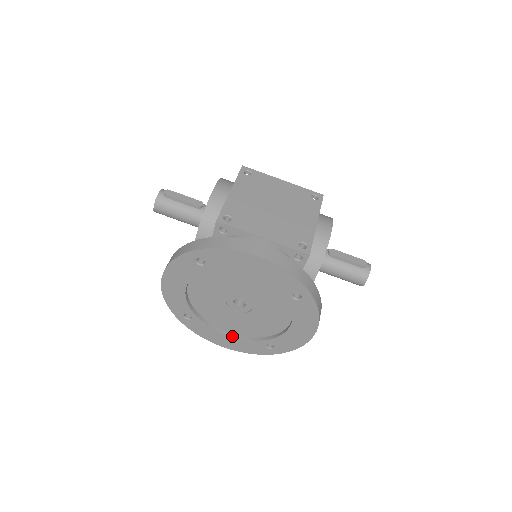
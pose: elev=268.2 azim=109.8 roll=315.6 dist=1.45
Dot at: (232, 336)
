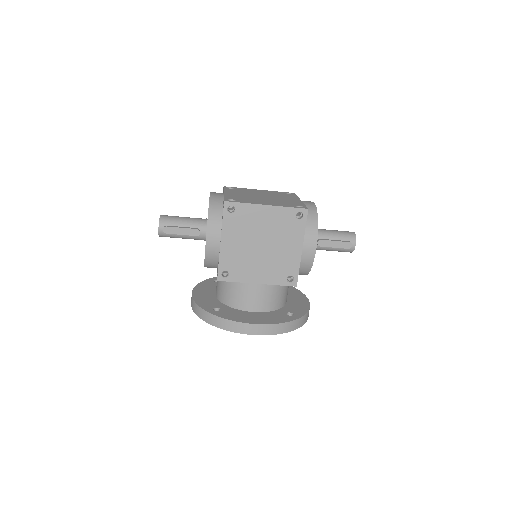
Dot at: occluded
